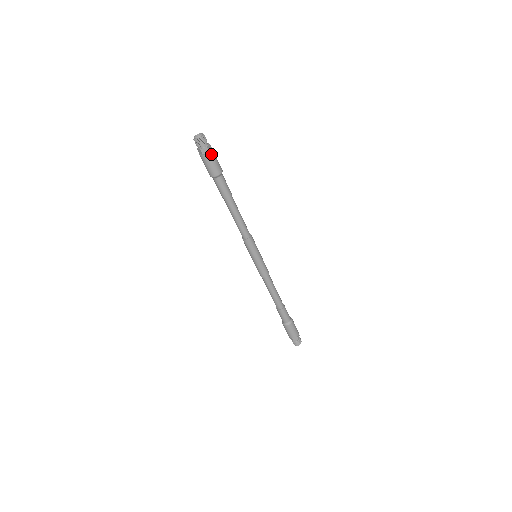
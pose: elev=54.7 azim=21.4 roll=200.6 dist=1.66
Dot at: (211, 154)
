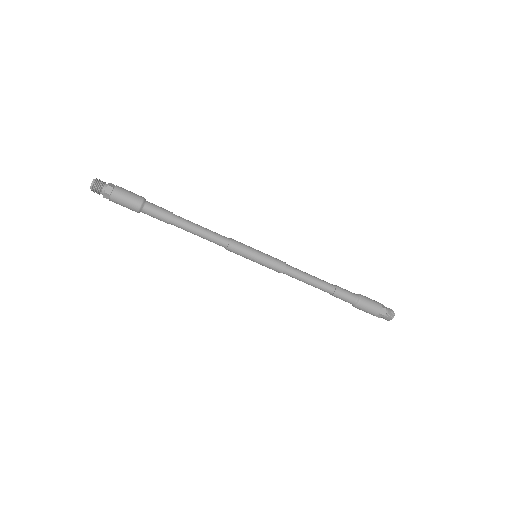
Dot at: (118, 189)
